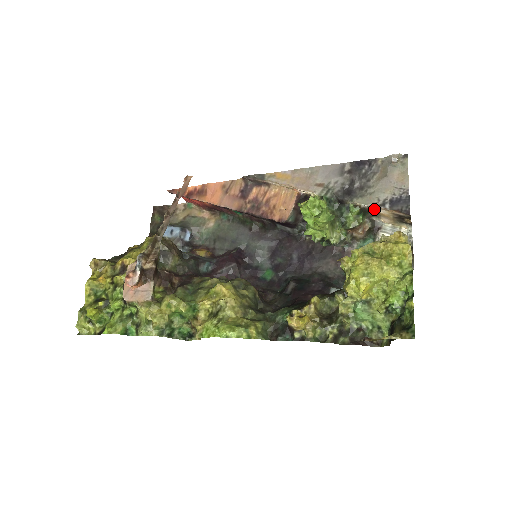
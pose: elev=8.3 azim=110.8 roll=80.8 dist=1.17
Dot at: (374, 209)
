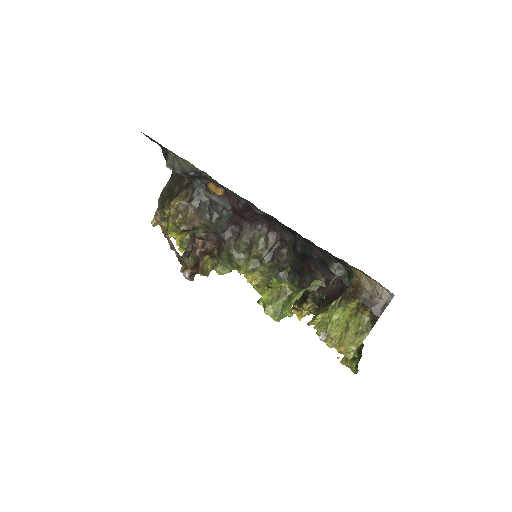
Dot at: occluded
